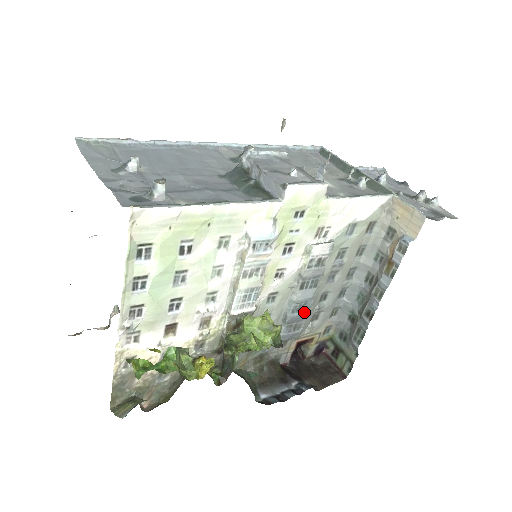
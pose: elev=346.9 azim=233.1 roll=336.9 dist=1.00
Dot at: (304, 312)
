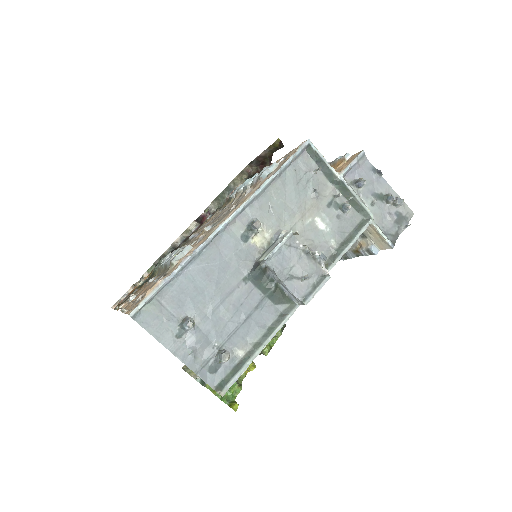
Dot at: occluded
